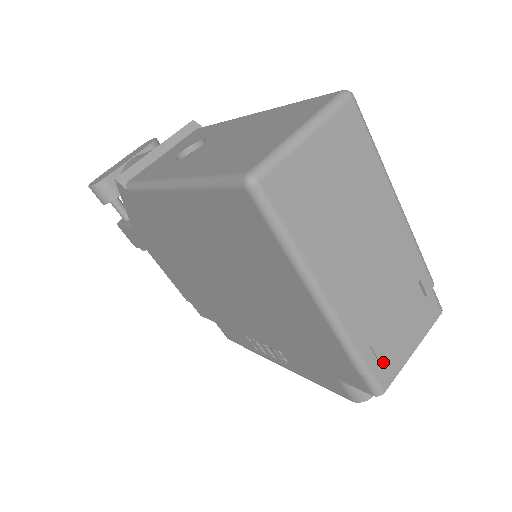
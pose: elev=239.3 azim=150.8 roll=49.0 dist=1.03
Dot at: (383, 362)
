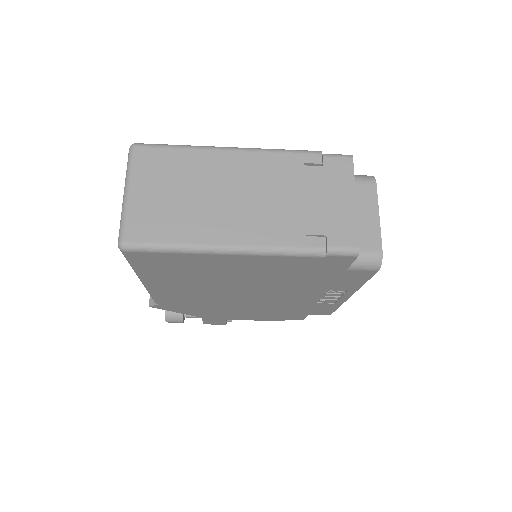
Dot at: (333, 233)
